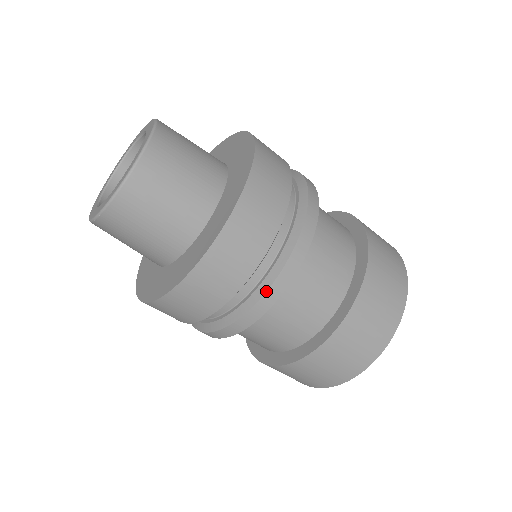
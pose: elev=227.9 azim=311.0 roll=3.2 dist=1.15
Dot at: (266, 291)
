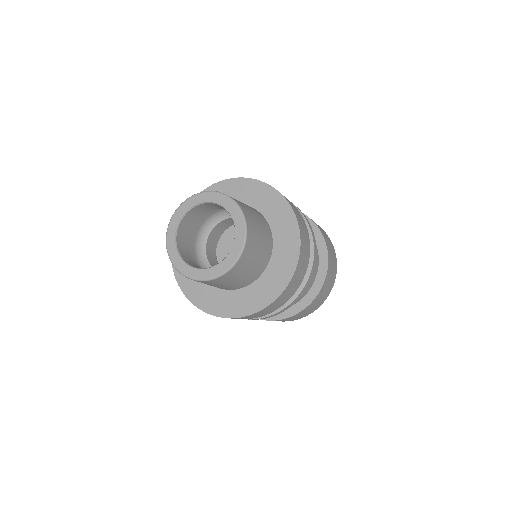
Dot at: (290, 304)
